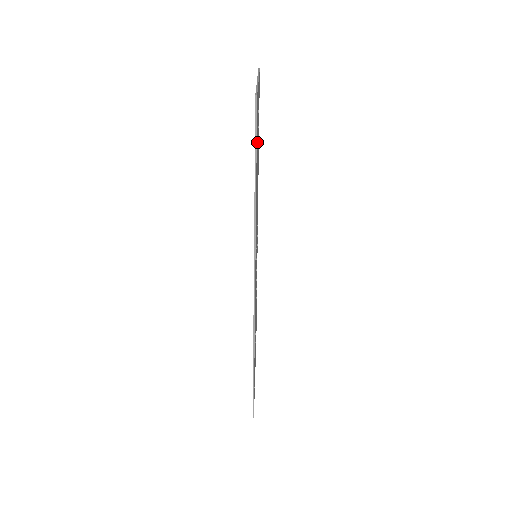
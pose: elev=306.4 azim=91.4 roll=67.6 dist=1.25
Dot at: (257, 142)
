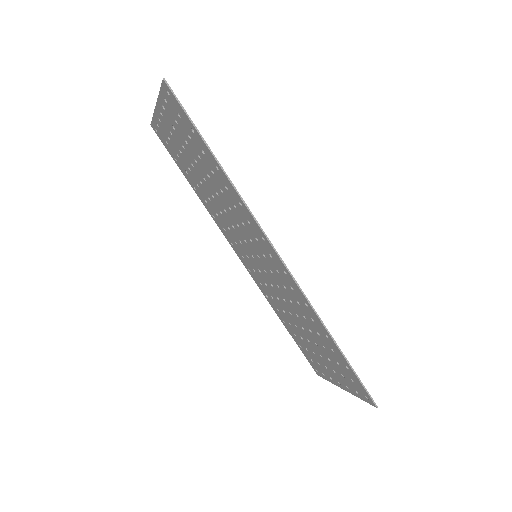
Dot at: (188, 138)
